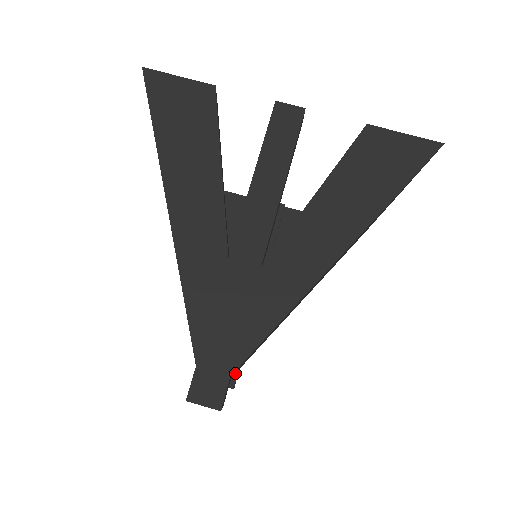
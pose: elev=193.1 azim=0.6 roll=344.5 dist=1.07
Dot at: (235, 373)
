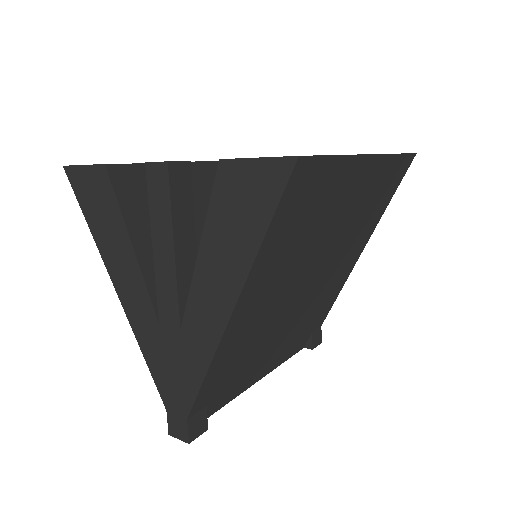
Dot at: (310, 336)
